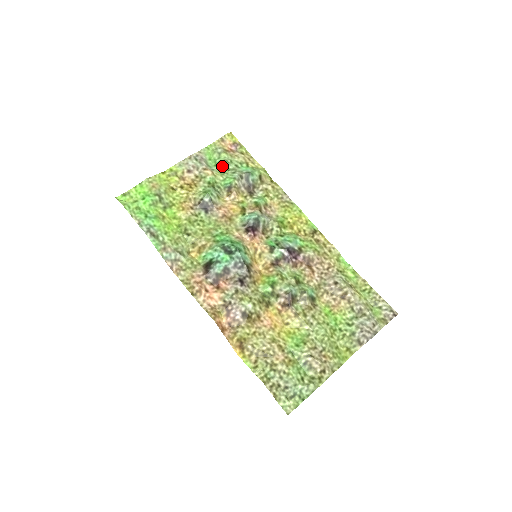
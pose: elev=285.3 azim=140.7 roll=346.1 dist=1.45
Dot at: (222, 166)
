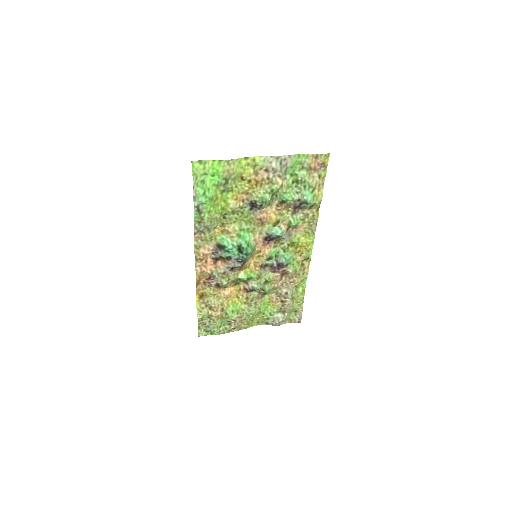
Dot at: (295, 179)
